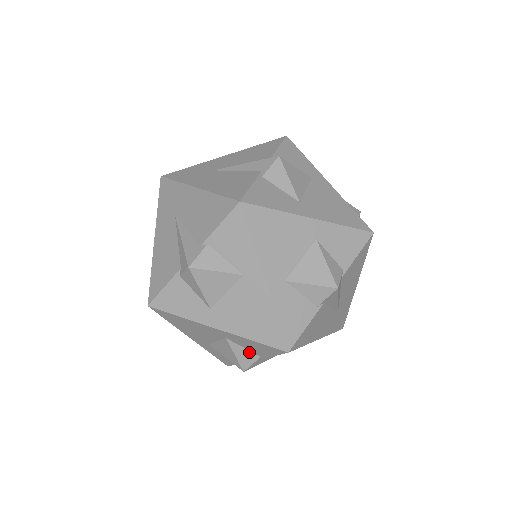
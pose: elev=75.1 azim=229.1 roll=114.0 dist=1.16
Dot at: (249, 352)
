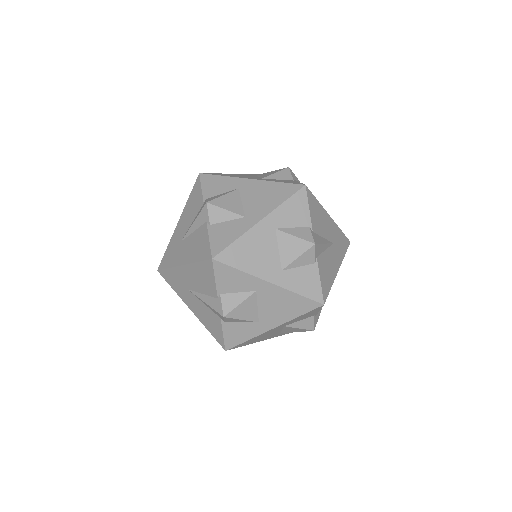
Dot at: (305, 320)
